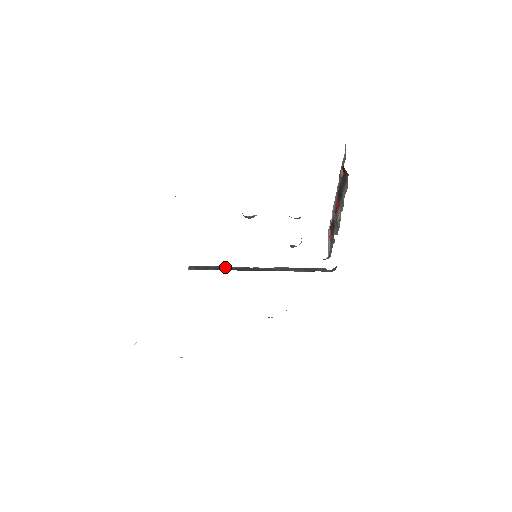
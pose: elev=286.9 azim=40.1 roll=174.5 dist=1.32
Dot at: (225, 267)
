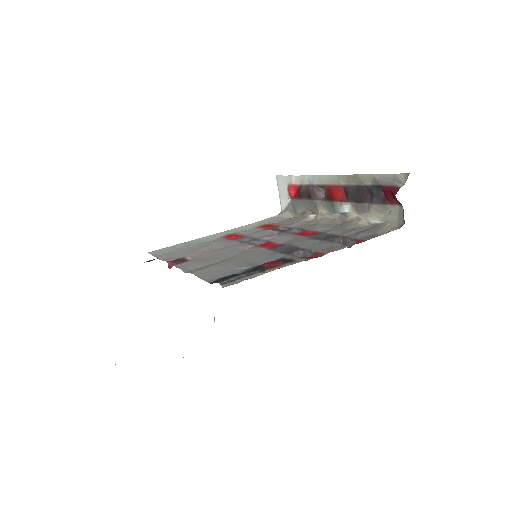
Dot at: occluded
